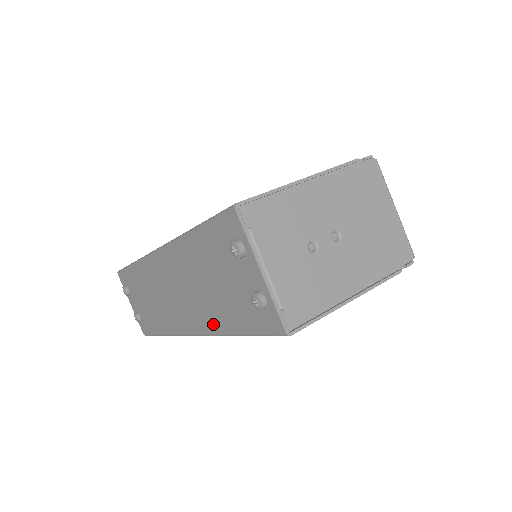
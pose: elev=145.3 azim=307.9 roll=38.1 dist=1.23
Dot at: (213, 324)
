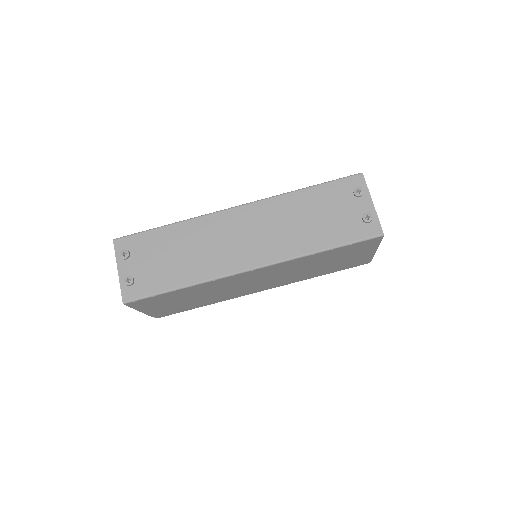
Dot at: (299, 248)
